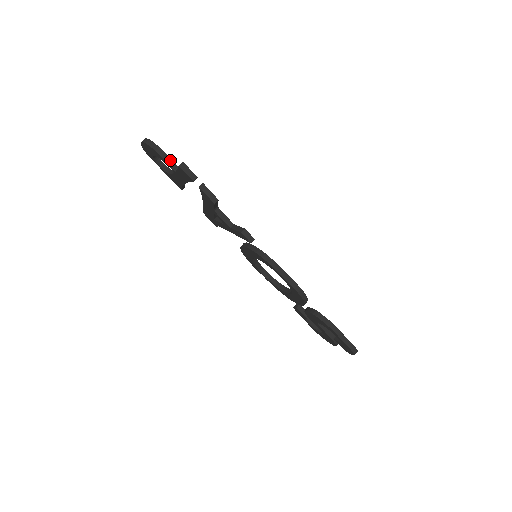
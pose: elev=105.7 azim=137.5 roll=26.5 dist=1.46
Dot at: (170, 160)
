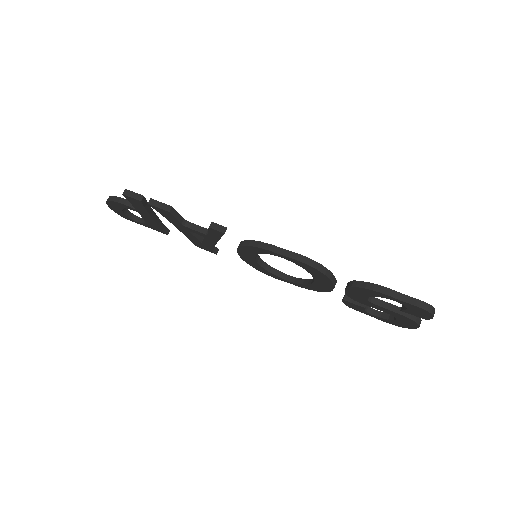
Dot at: (127, 202)
